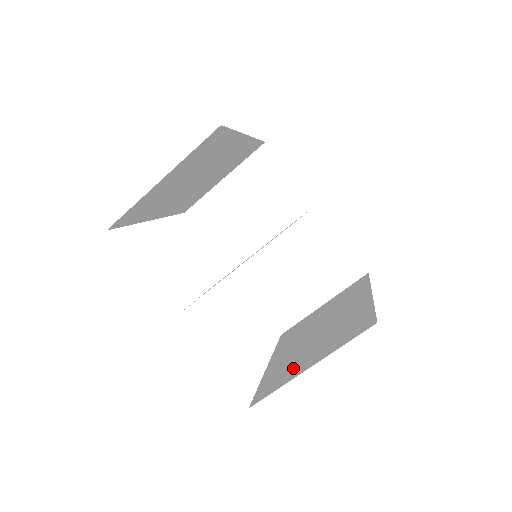
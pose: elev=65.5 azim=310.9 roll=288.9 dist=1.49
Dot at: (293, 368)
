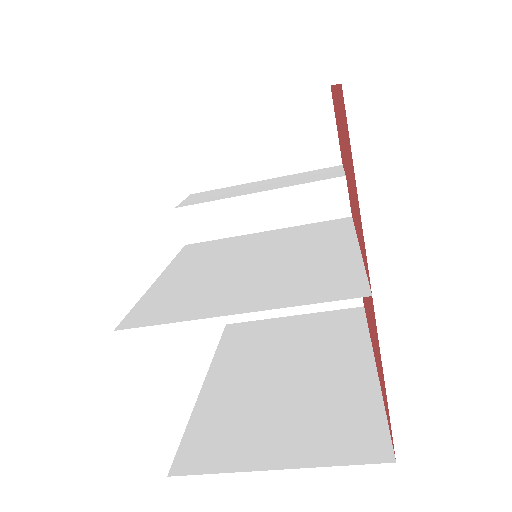
Dot at: (246, 439)
